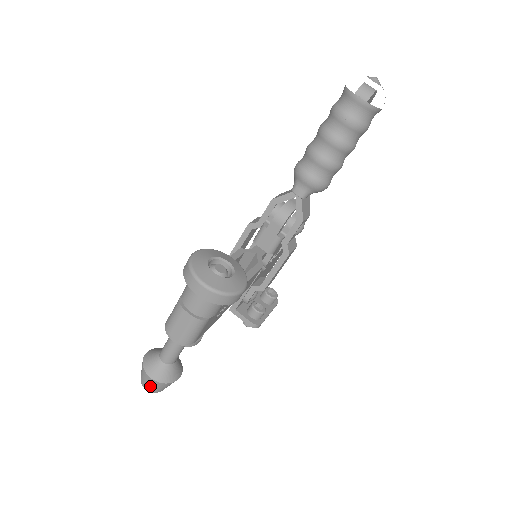
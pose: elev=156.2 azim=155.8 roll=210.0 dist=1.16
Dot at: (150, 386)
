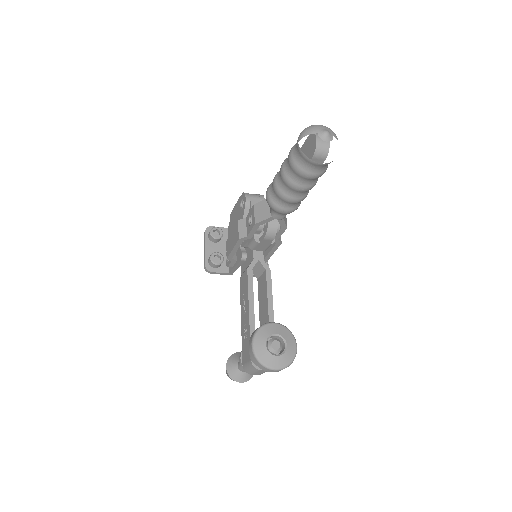
Dot at: occluded
